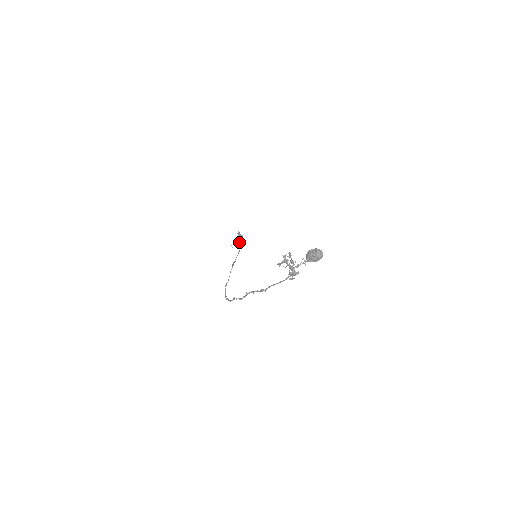
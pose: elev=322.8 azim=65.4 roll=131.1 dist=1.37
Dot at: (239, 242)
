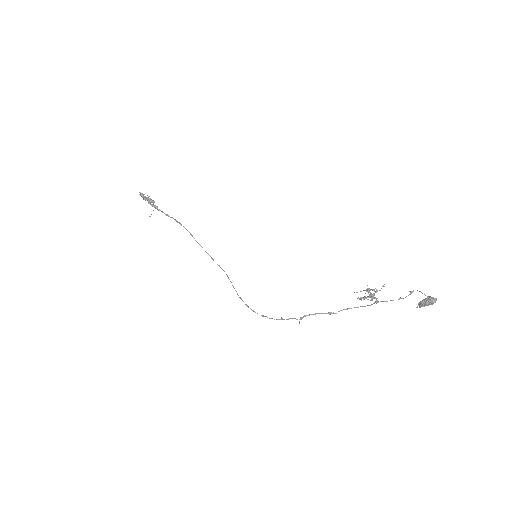
Dot at: occluded
